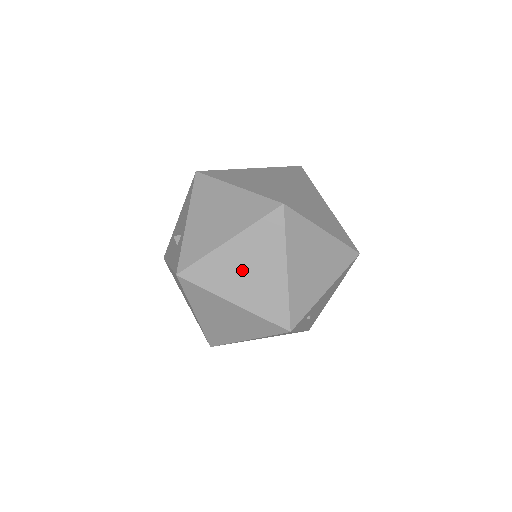
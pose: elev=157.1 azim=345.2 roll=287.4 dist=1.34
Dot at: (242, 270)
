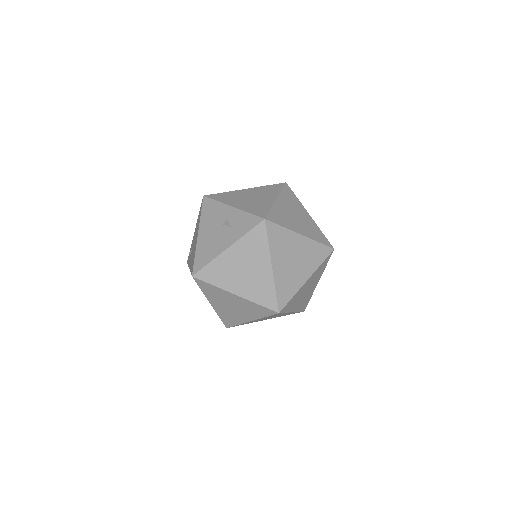
Dot at: (292, 215)
